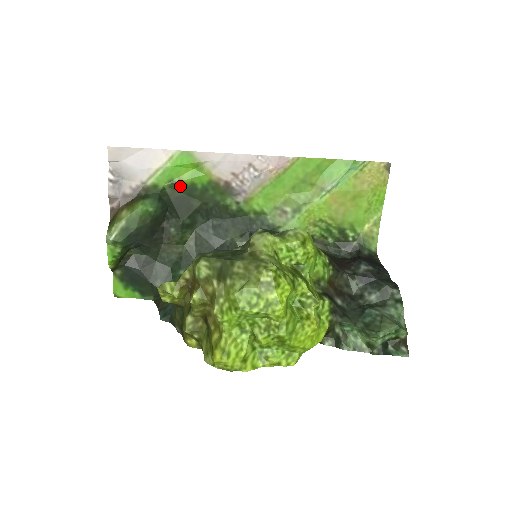
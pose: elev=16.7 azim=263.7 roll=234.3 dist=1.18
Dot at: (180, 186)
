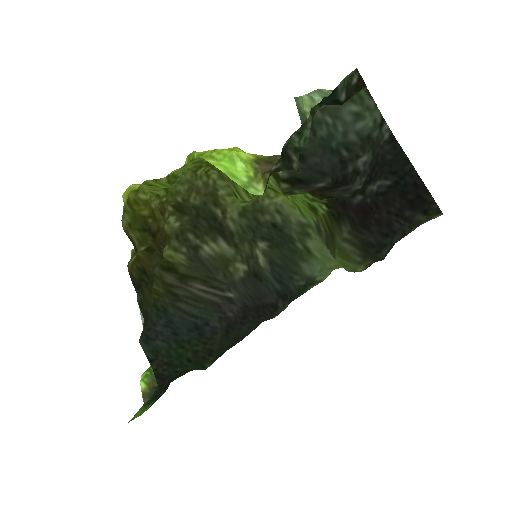
Dot at: occluded
